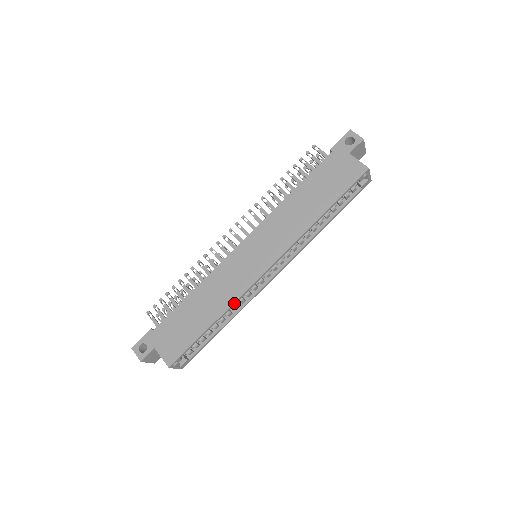
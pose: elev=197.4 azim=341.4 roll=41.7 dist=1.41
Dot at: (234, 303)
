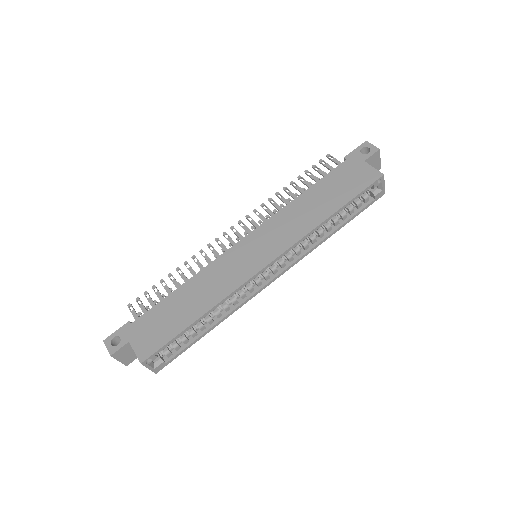
Dot at: (226, 298)
